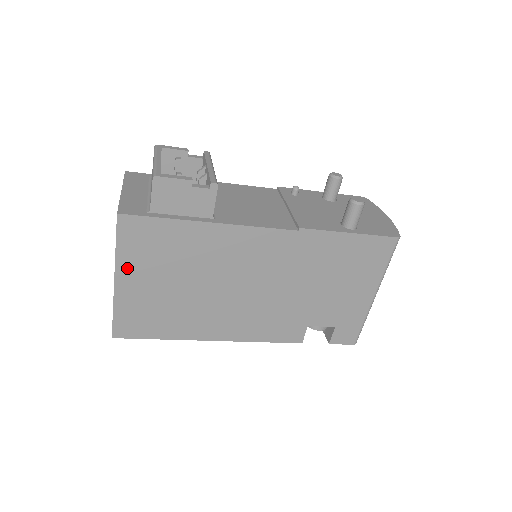
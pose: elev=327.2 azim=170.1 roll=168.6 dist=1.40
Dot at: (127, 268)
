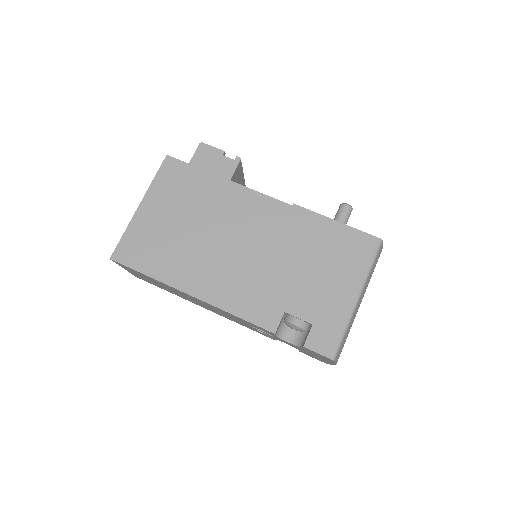
Dot at: (153, 197)
